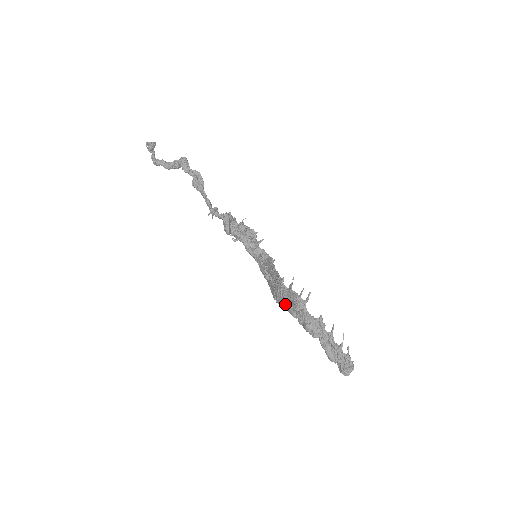
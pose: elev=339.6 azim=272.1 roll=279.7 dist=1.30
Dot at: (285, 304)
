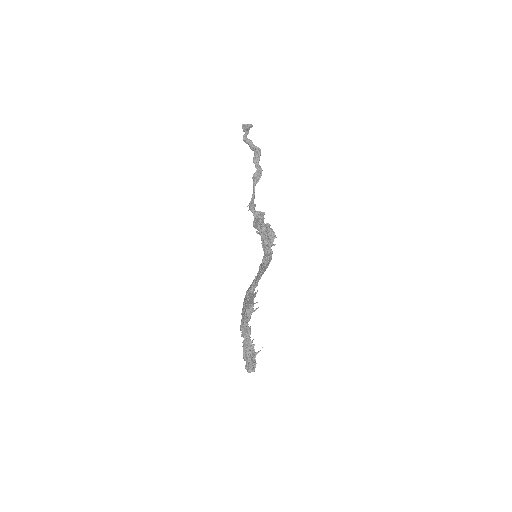
Dot at: (243, 302)
